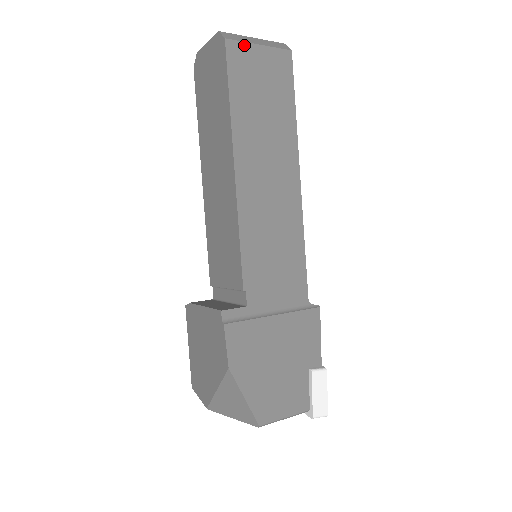
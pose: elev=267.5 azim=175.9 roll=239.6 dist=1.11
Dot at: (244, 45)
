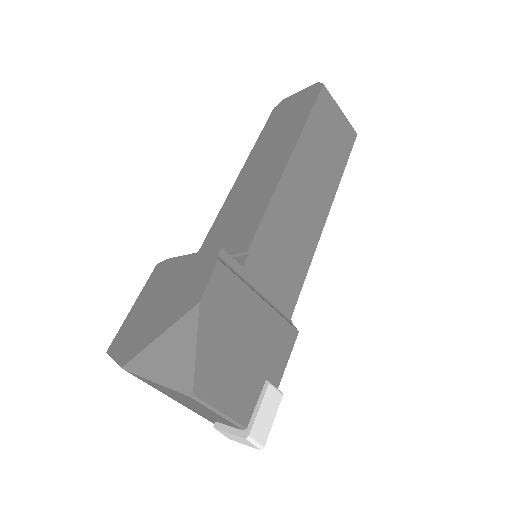
Dot at: (332, 100)
